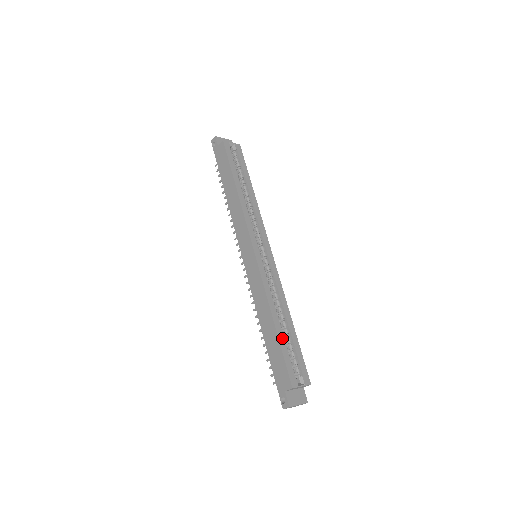
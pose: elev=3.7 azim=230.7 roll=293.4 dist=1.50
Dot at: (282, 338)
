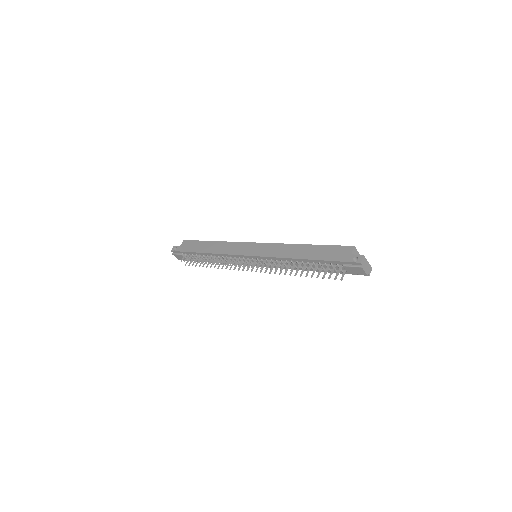
Dot at: occluded
